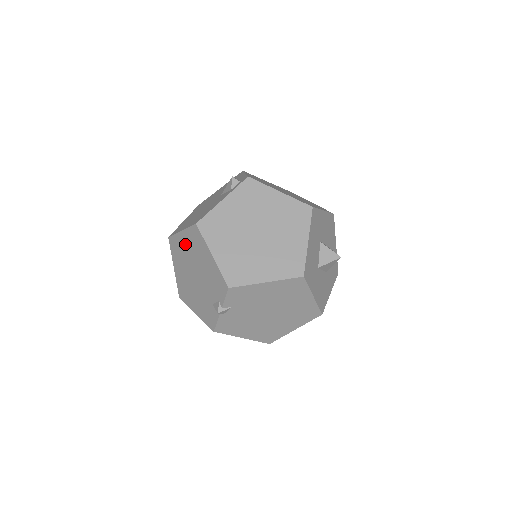
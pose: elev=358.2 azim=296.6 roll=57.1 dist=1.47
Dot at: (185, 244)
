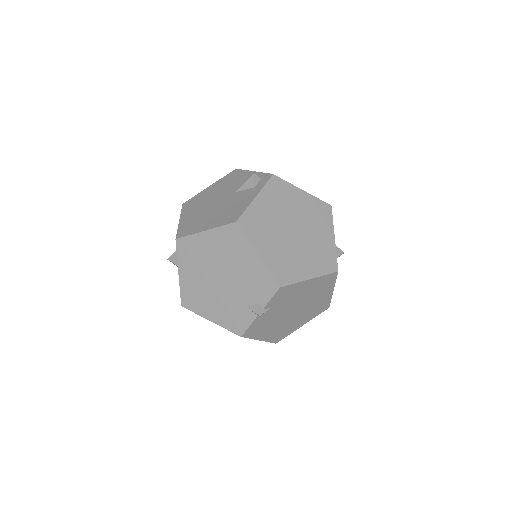
Dot at: (209, 245)
